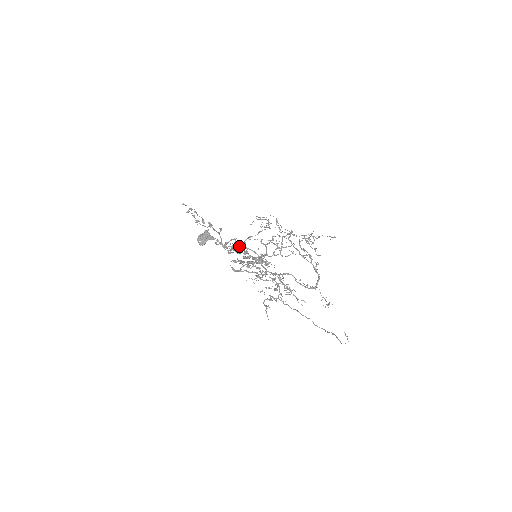
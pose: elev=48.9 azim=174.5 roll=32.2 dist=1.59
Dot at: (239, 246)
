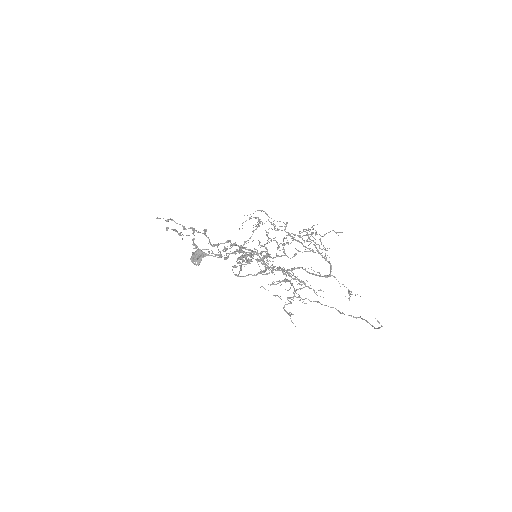
Dot at: (230, 241)
